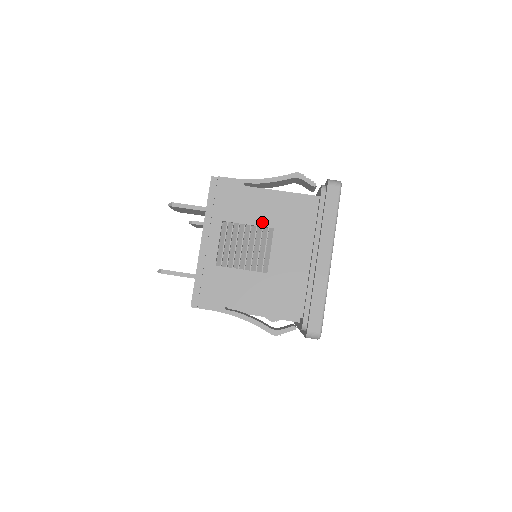
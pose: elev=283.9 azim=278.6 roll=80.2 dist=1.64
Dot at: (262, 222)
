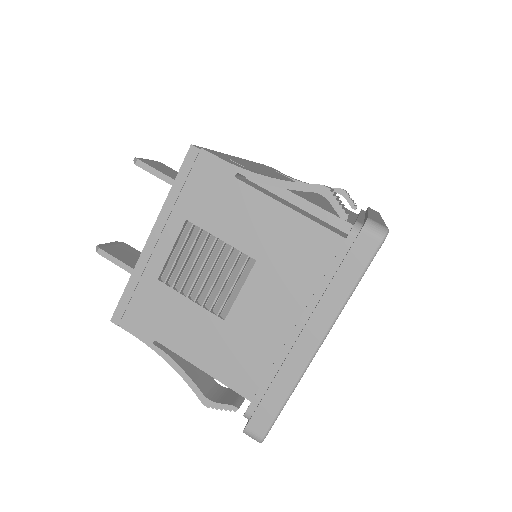
Dot at: (242, 244)
